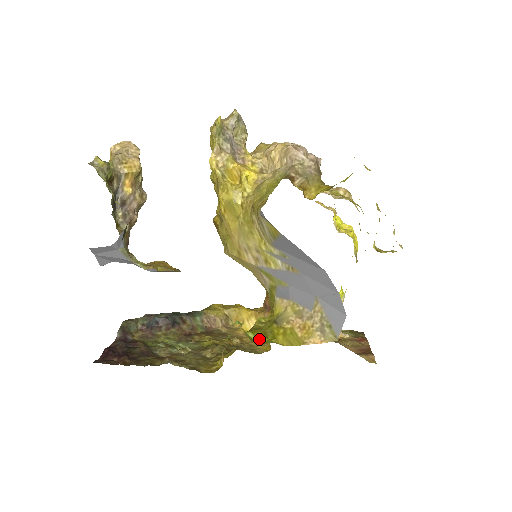
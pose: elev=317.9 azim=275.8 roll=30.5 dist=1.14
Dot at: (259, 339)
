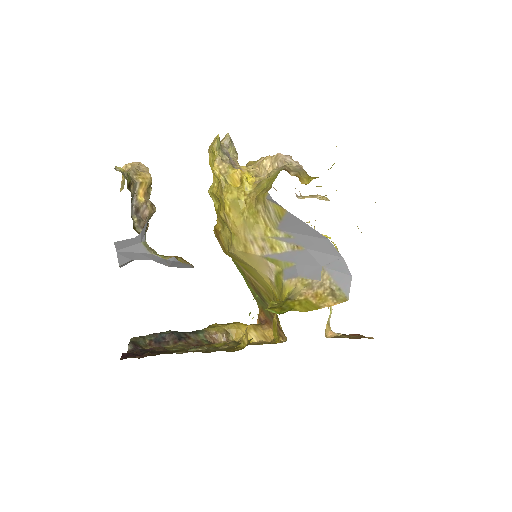
Dot at: (278, 313)
